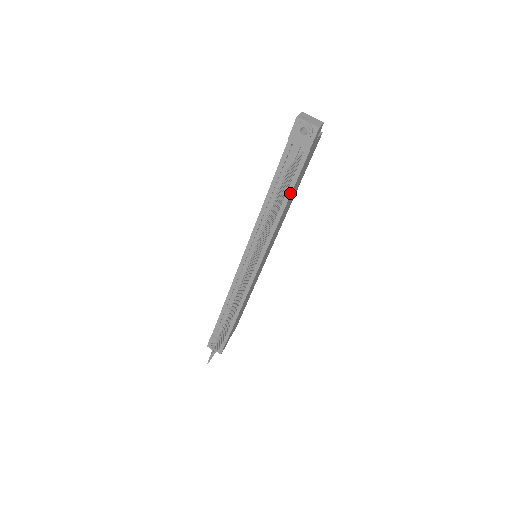
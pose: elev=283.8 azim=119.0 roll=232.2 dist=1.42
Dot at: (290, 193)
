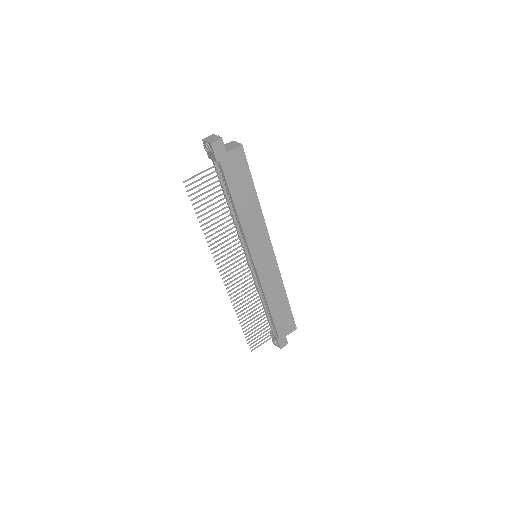
Dot at: (232, 198)
